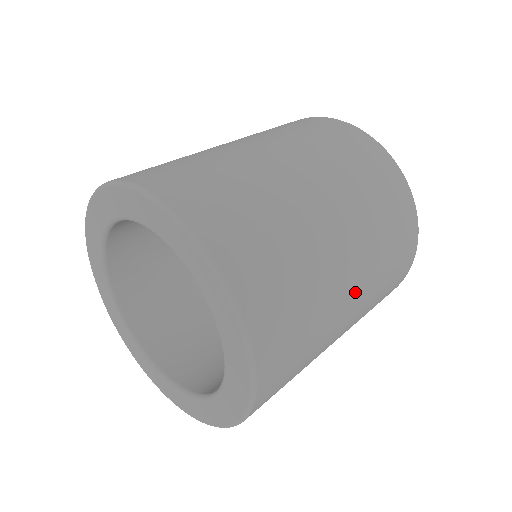
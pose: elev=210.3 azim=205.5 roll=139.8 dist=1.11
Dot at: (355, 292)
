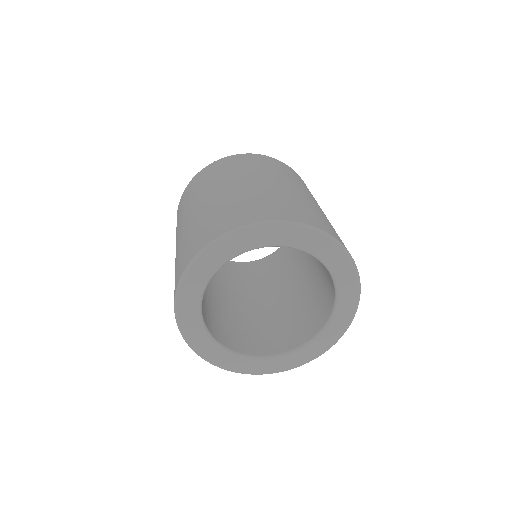
Dot at: occluded
